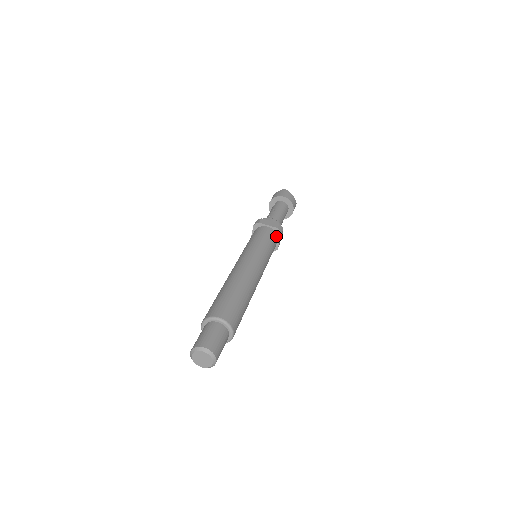
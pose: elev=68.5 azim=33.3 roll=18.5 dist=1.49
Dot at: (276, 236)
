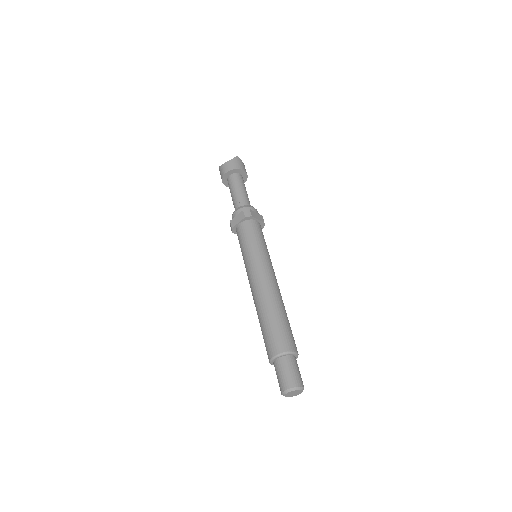
Dot at: occluded
